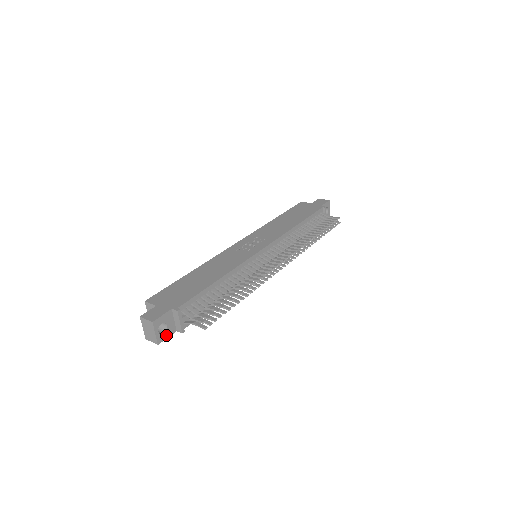
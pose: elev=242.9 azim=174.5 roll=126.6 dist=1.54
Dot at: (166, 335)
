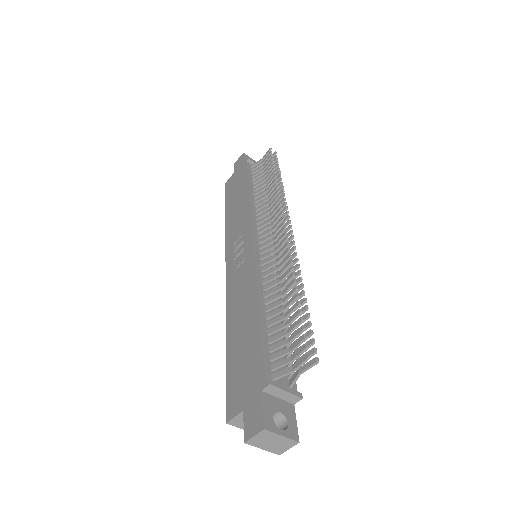
Dot at: (292, 422)
